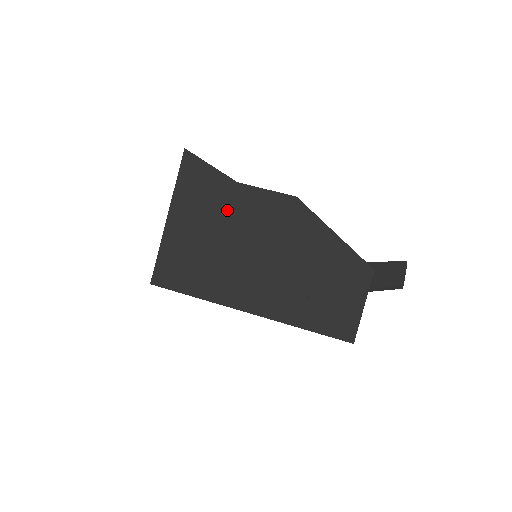
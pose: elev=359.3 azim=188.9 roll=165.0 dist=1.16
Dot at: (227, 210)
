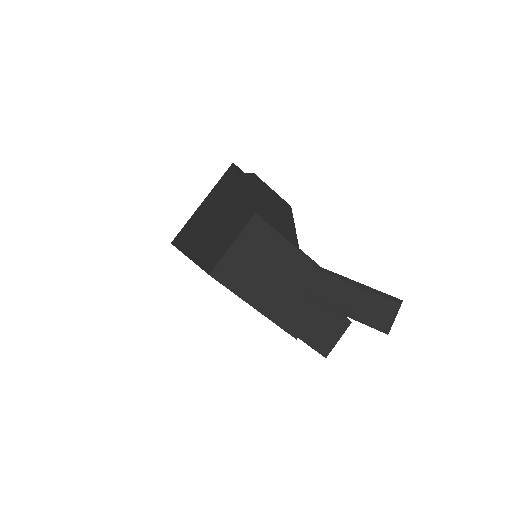
Dot at: (223, 192)
